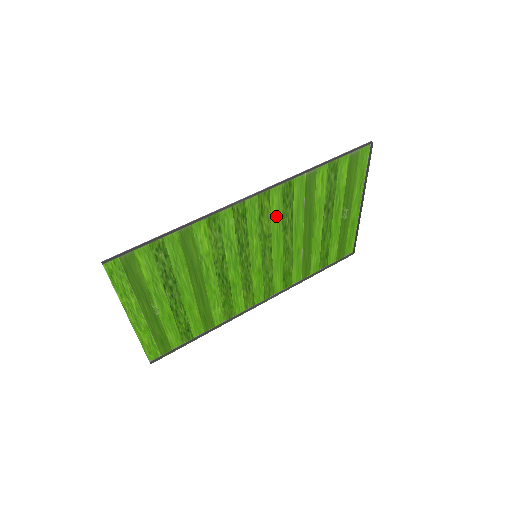
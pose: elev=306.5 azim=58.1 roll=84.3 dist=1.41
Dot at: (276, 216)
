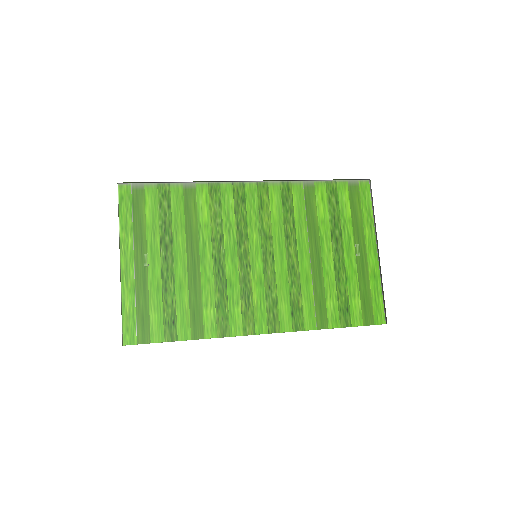
Dot at: (276, 217)
